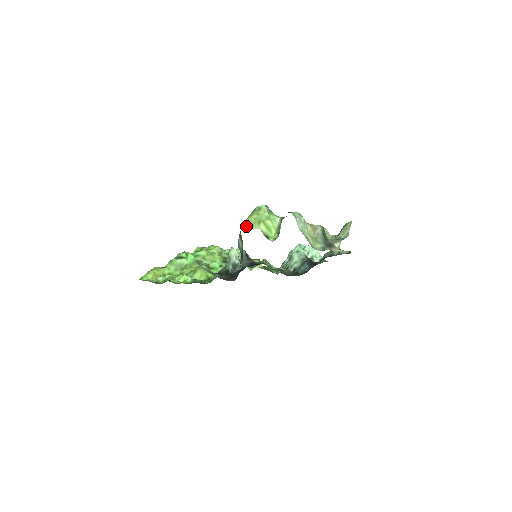
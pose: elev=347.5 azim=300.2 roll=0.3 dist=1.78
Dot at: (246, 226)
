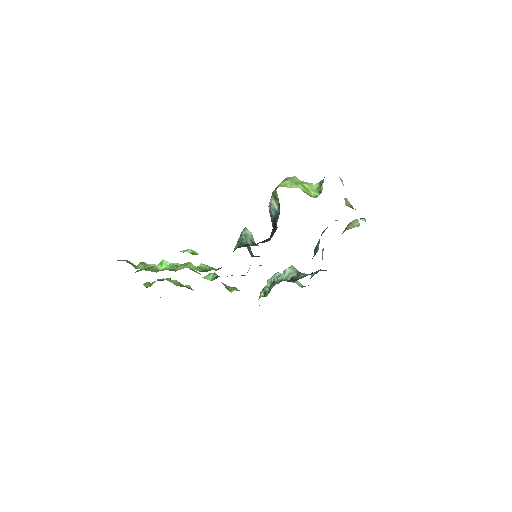
Dot at: (283, 186)
